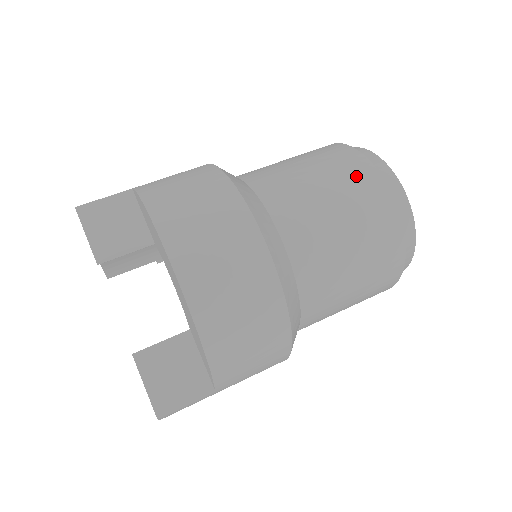
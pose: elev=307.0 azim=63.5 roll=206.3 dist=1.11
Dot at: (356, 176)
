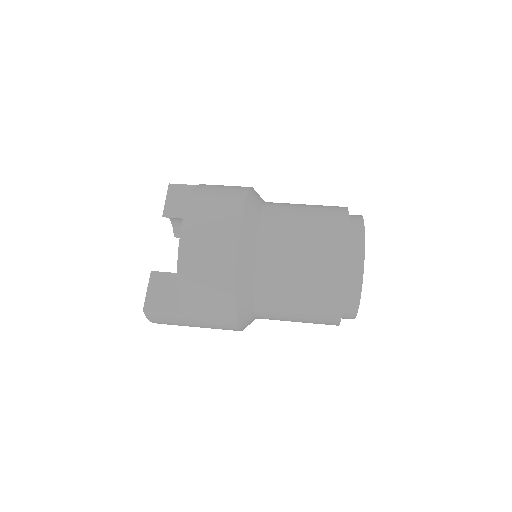
Dot at: (331, 224)
